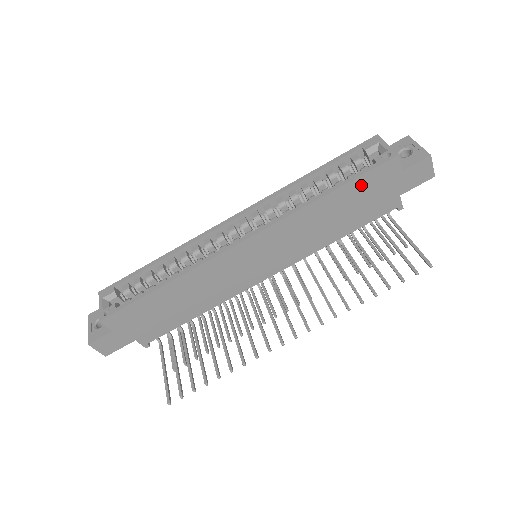
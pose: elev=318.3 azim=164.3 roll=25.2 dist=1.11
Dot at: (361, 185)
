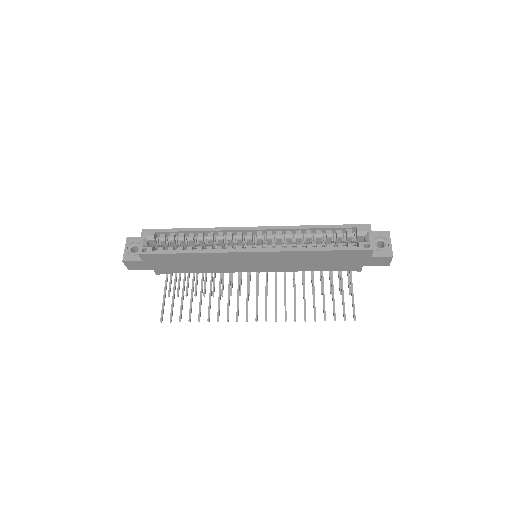
Dot at: (342, 254)
